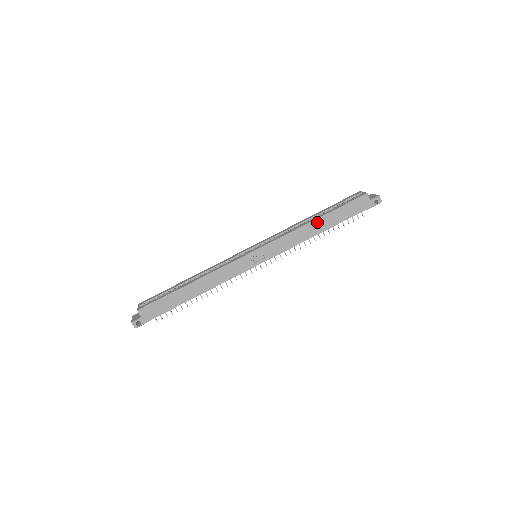
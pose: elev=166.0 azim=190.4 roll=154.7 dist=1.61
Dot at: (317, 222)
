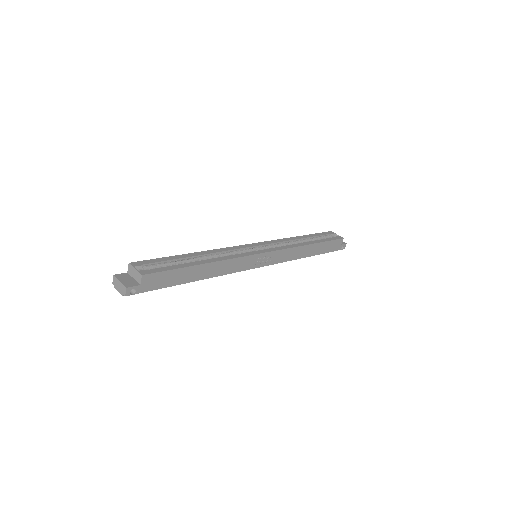
Dot at: (311, 247)
